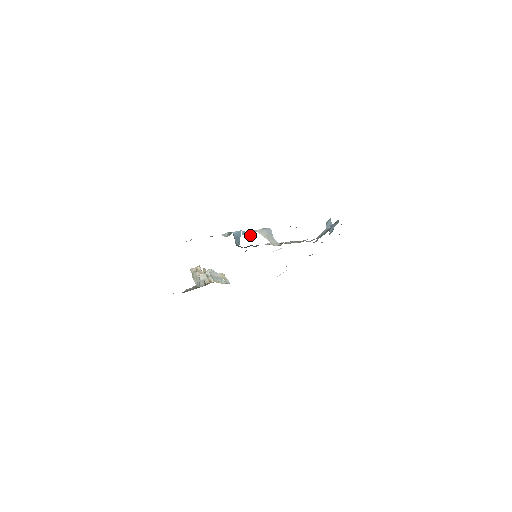
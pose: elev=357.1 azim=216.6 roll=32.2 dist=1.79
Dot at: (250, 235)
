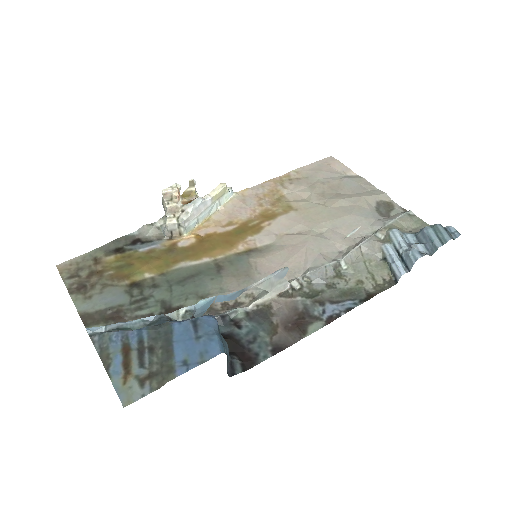
Dot at: (232, 298)
